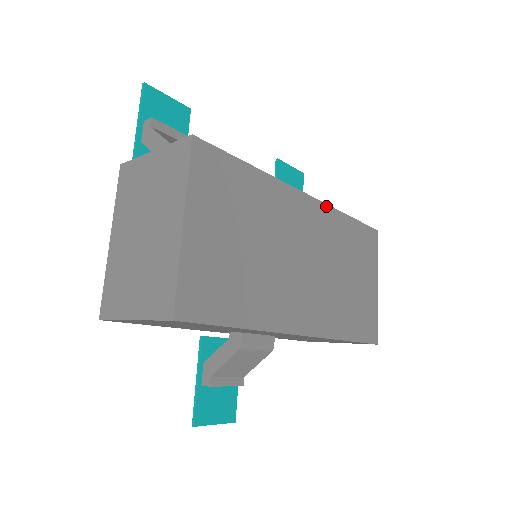
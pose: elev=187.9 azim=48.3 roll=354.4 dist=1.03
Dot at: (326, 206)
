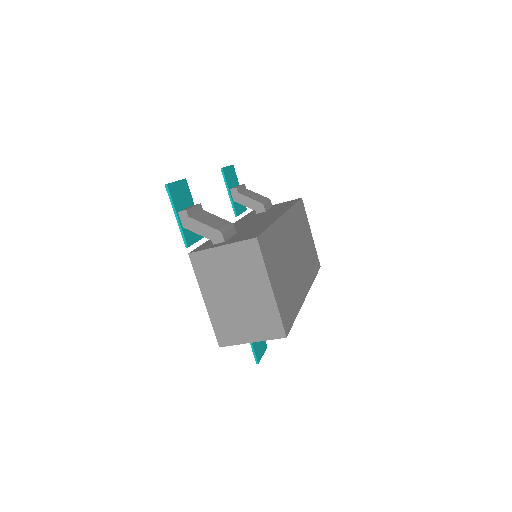
Dot at: (289, 211)
